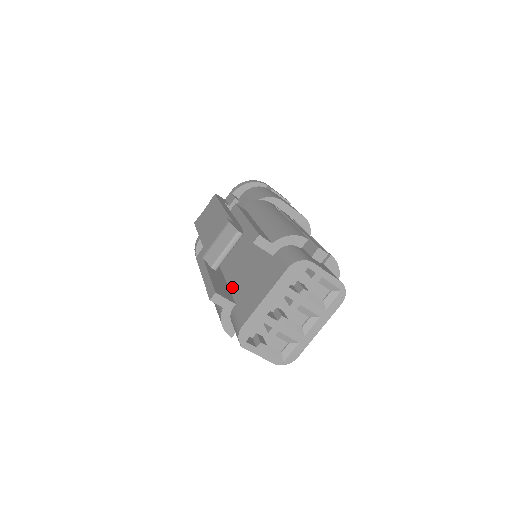
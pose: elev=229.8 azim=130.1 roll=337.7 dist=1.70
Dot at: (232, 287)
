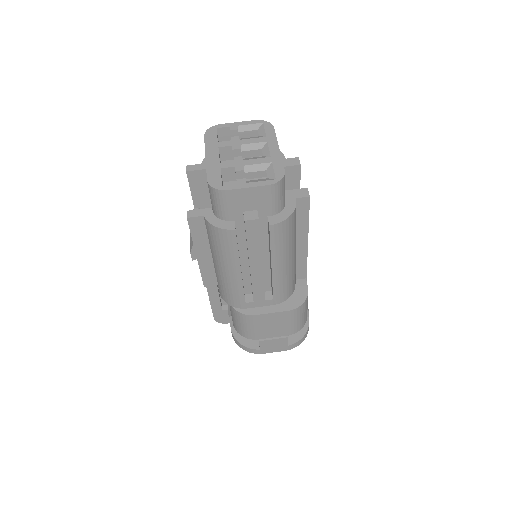
Dot at: occluded
